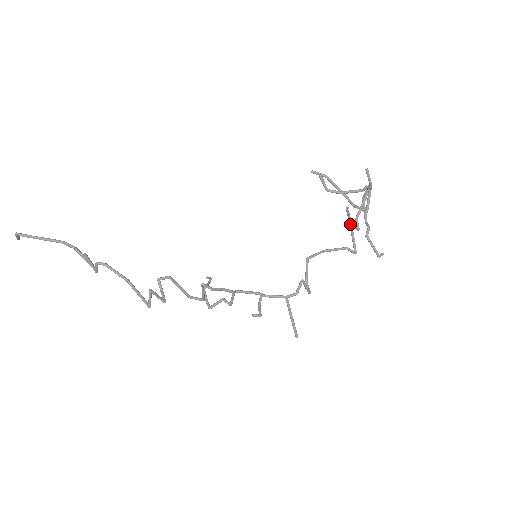
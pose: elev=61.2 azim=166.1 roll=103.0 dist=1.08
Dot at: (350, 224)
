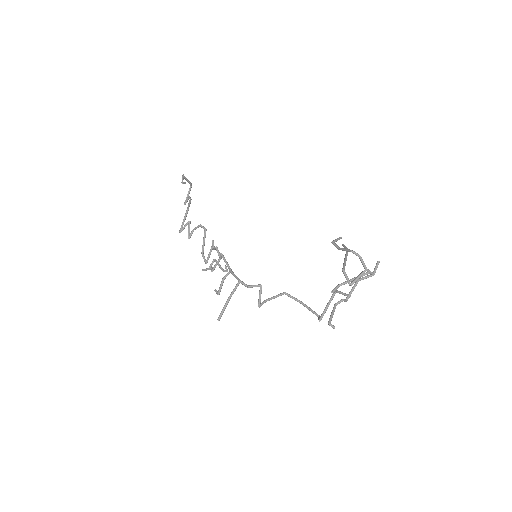
Dot at: occluded
